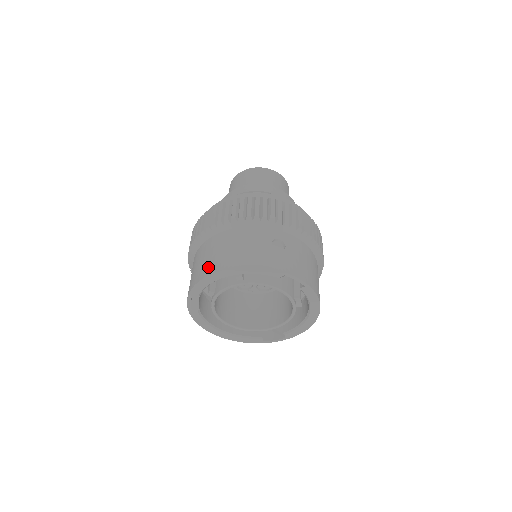
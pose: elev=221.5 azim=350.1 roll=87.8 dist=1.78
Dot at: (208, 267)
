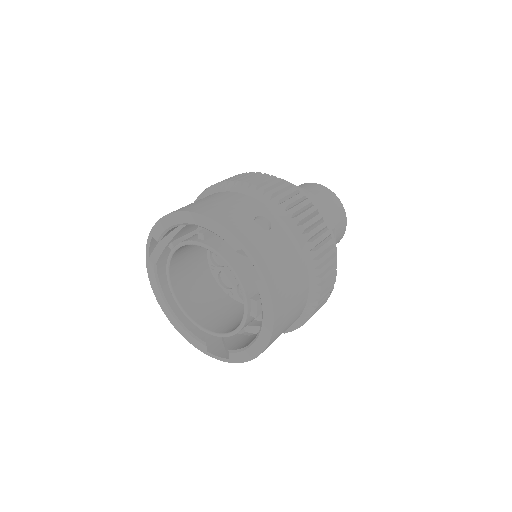
Dot at: (178, 209)
